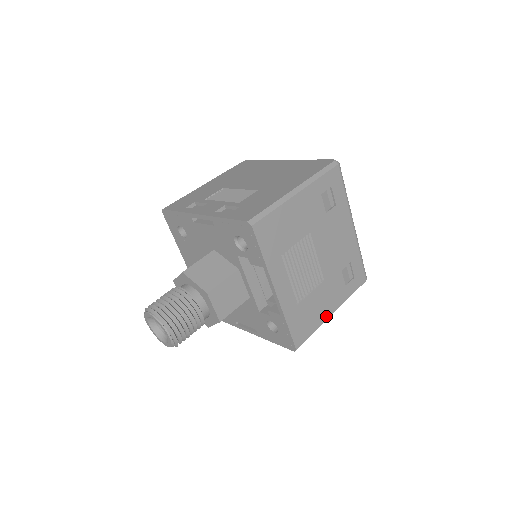
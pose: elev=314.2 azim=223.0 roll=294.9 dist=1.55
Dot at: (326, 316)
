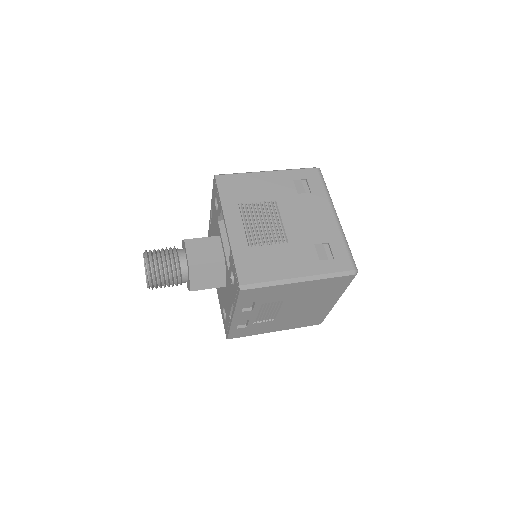
Dot at: (287, 275)
